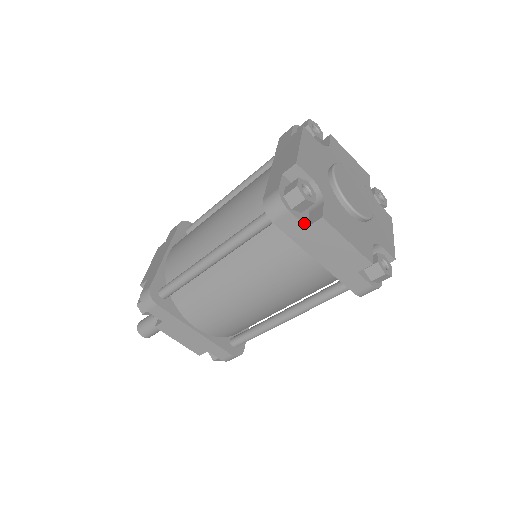
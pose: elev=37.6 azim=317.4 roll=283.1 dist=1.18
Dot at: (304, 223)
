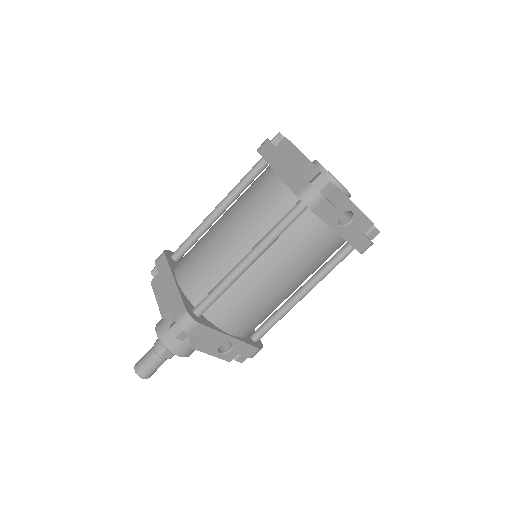
Dot at: occluded
